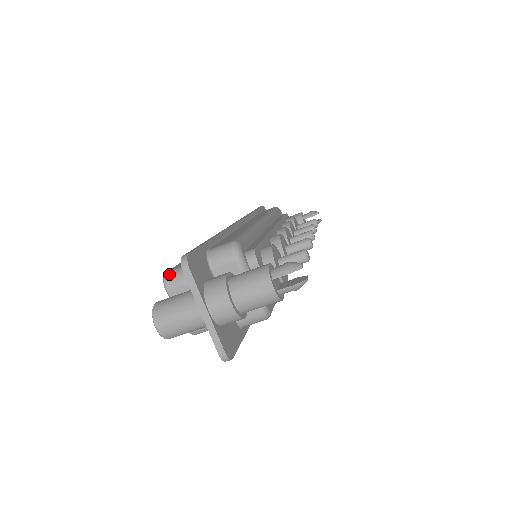
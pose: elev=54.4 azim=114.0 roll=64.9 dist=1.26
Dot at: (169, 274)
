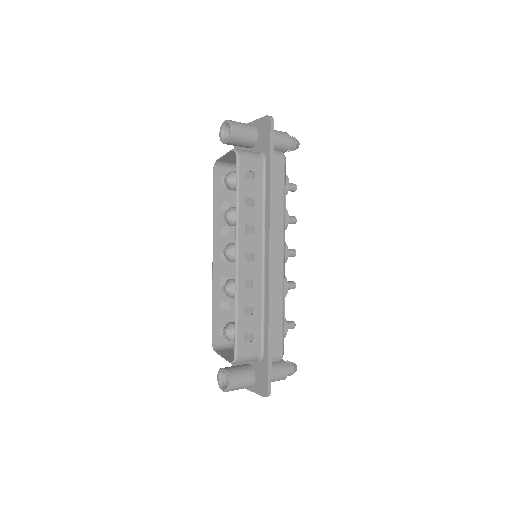
Dot at: (239, 360)
